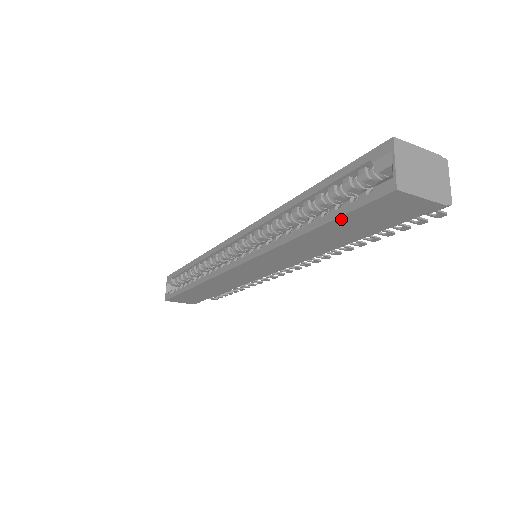
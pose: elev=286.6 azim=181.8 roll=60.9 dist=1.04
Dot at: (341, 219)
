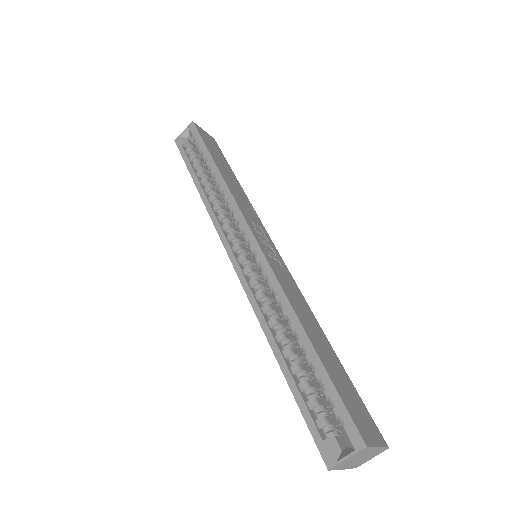
Dot at: (299, 403)
